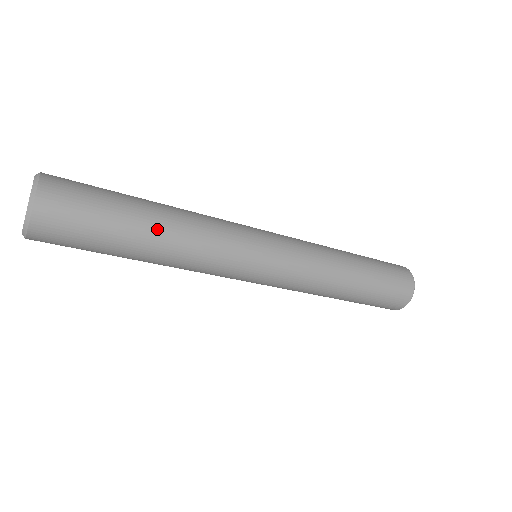
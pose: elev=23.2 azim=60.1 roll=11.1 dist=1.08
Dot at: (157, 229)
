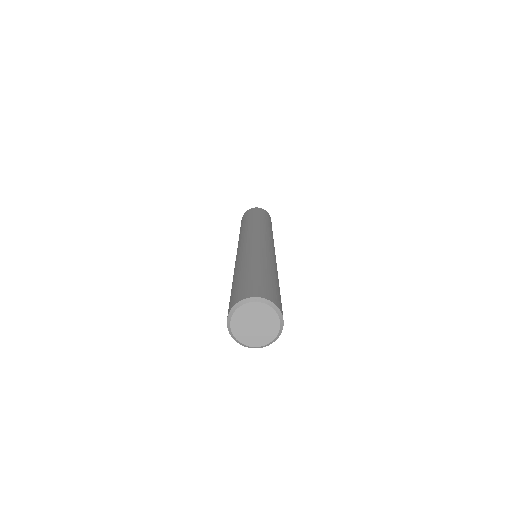
Dot at: occluded
